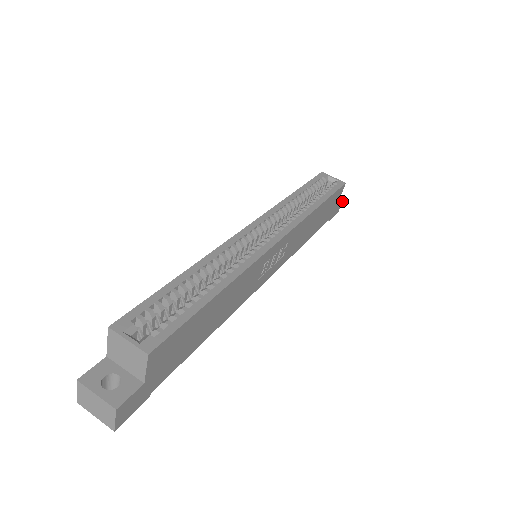
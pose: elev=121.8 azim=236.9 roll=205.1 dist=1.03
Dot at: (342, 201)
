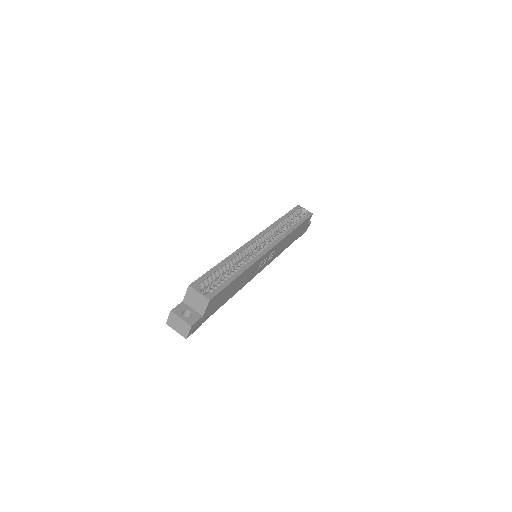
Dot at: (309, 225)
